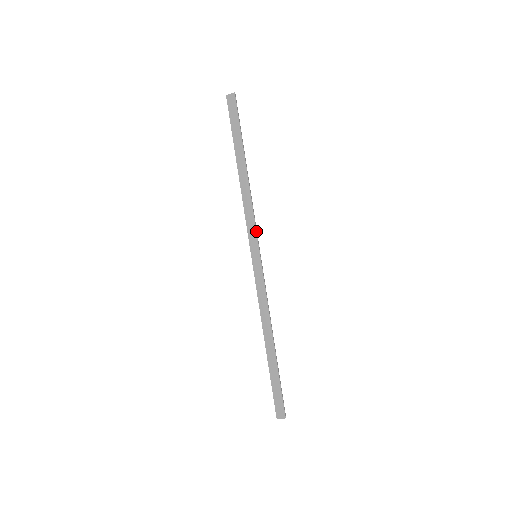
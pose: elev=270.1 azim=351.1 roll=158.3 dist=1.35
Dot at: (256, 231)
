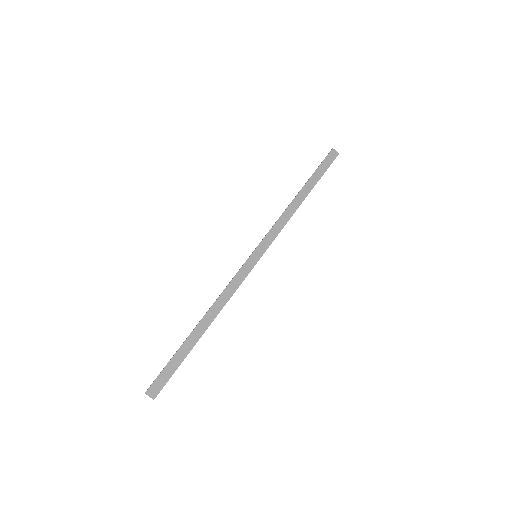
Dot at: occluded
